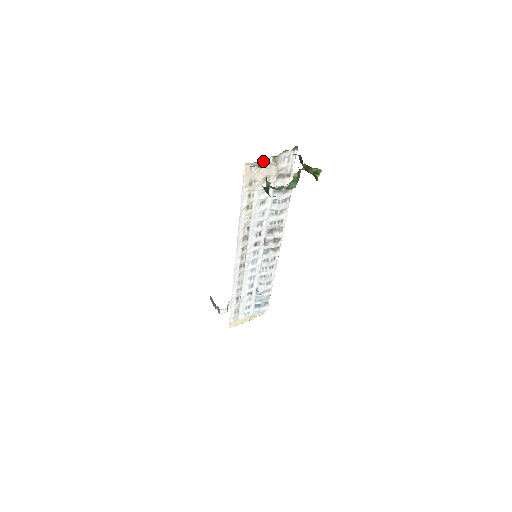
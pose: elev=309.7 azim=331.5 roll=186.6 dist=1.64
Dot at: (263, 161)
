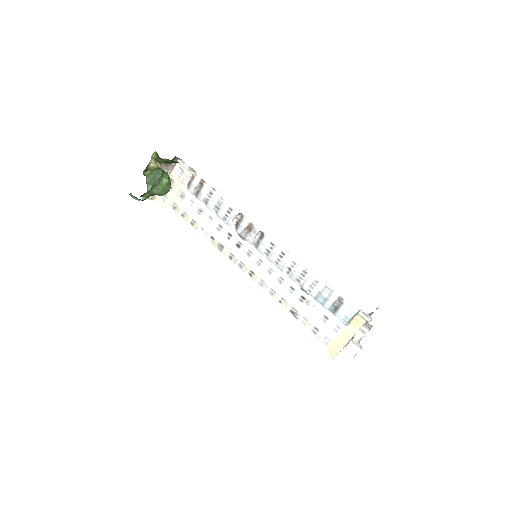
Dot at: occluded
